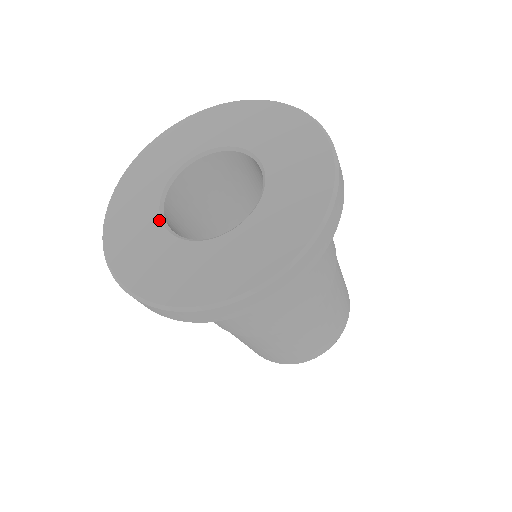
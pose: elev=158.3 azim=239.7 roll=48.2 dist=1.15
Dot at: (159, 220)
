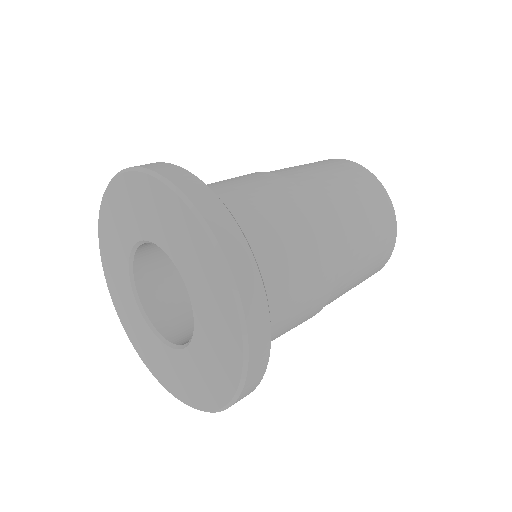
Dot at: (131, 290)
